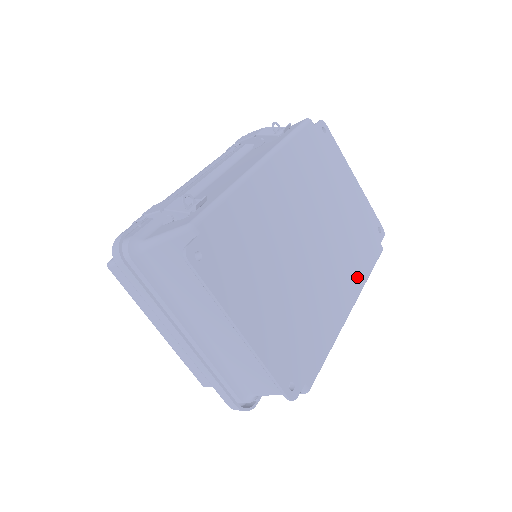
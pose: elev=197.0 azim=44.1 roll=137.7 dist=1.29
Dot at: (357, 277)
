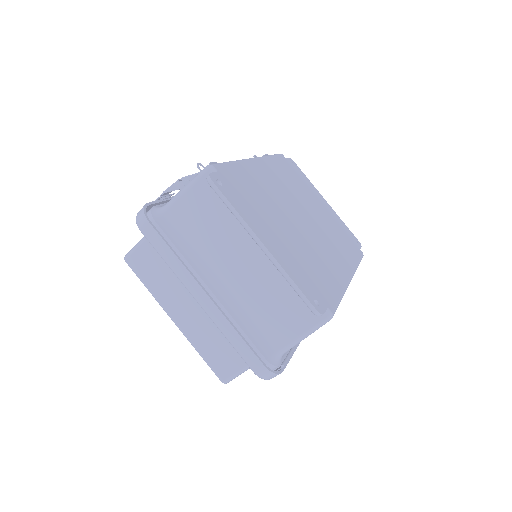
Dot at: (348, 260)
